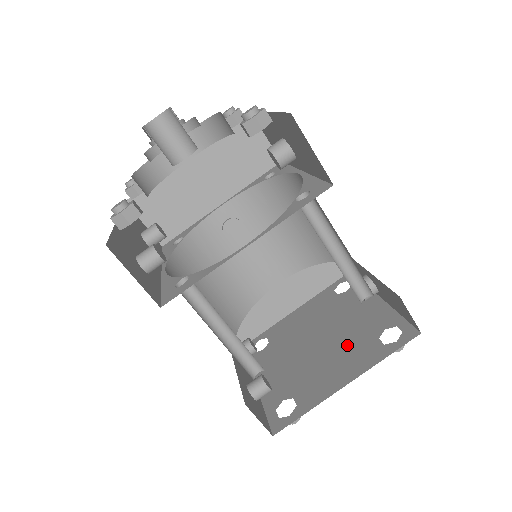
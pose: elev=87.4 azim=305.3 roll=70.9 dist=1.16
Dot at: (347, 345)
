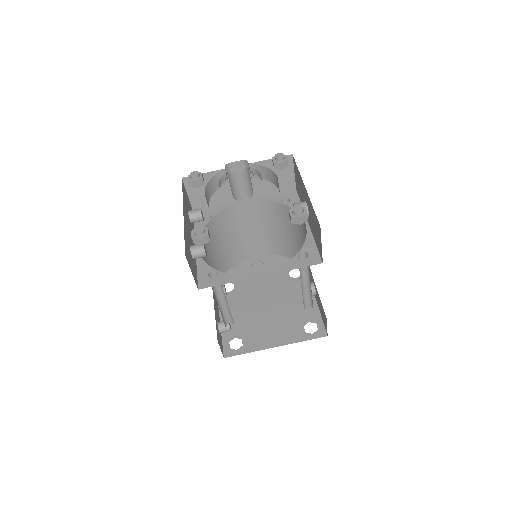
Dot at: (284, 320)
